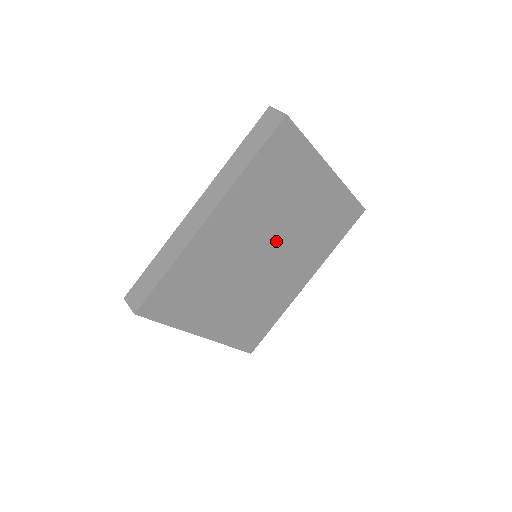
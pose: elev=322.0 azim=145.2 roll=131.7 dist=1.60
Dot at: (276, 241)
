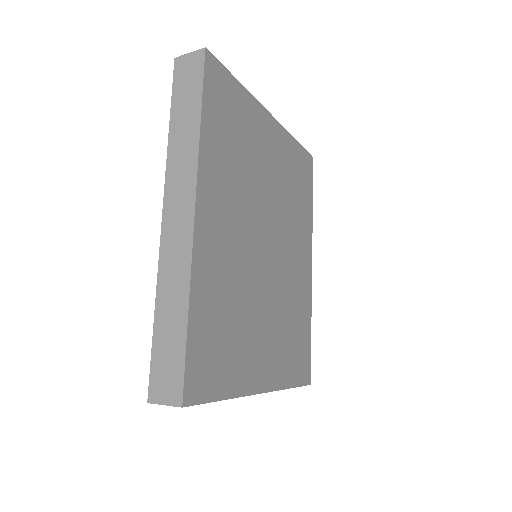
Dot at: (267, 223)
